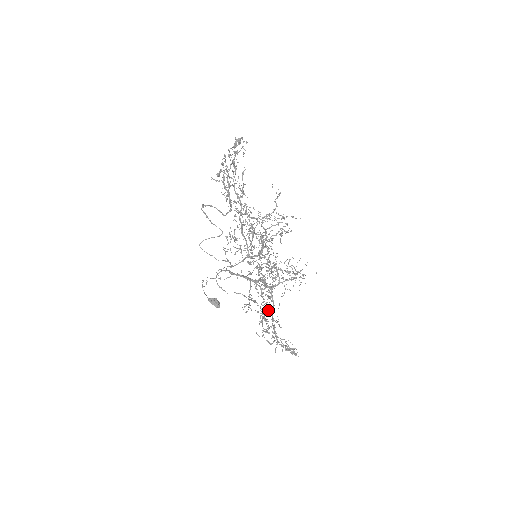
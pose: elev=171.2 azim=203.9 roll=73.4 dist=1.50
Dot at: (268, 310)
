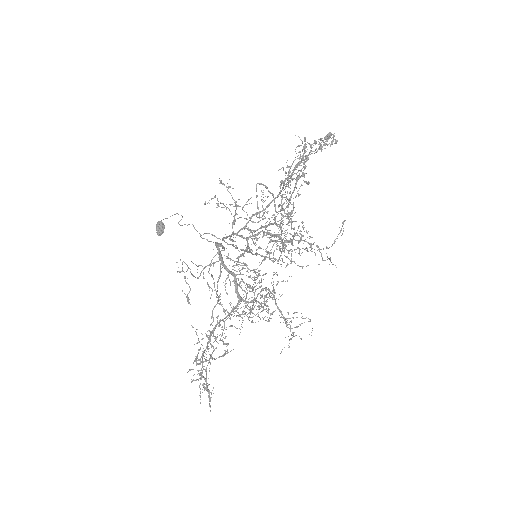
Dot at: occluded
